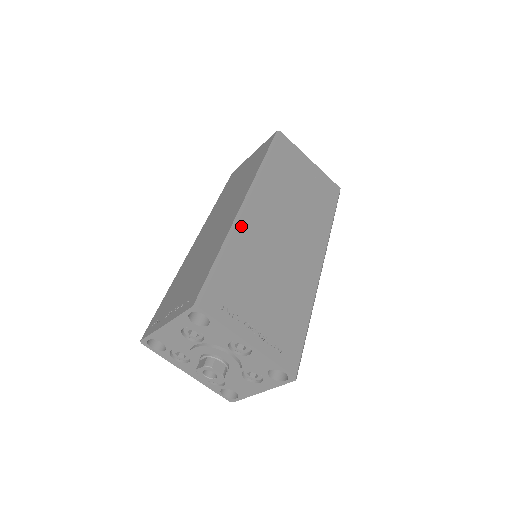
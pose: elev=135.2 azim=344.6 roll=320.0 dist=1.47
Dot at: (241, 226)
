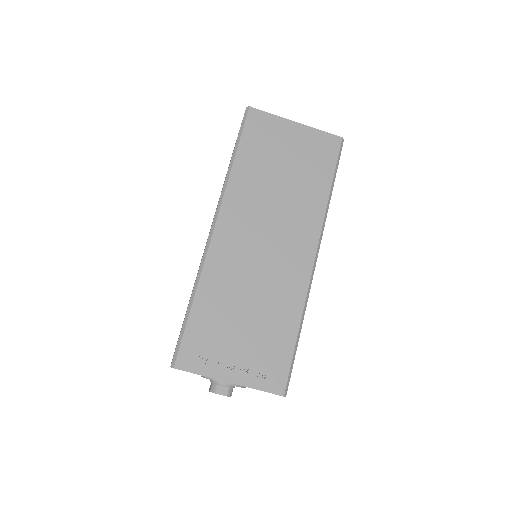
Dot at: (209, 263)
